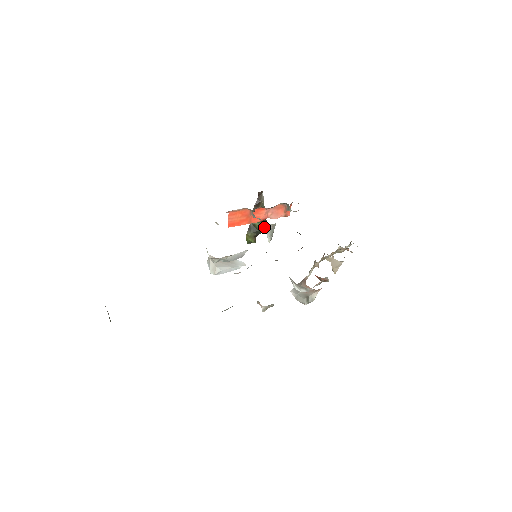
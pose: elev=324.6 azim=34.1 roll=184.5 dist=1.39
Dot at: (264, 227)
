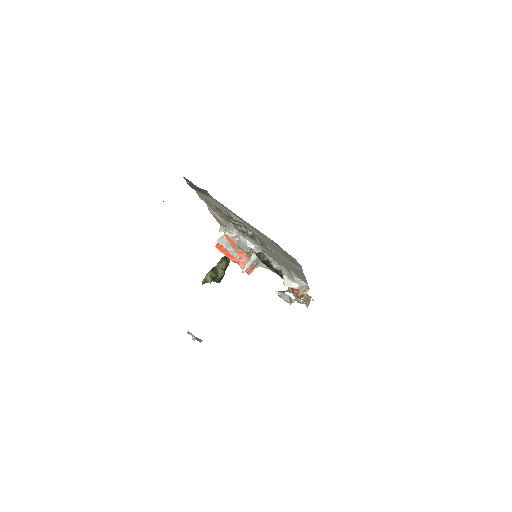
Dot at: (223, 275)
